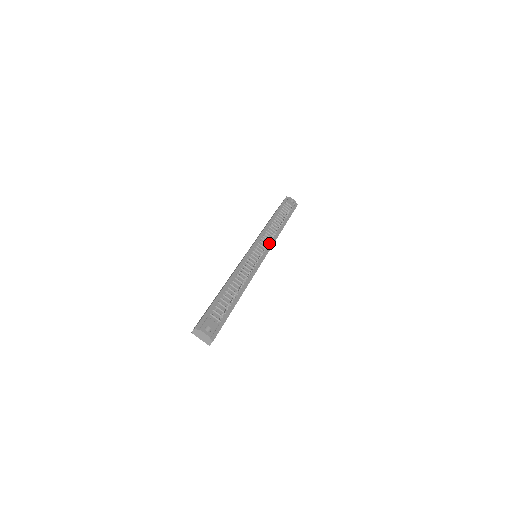
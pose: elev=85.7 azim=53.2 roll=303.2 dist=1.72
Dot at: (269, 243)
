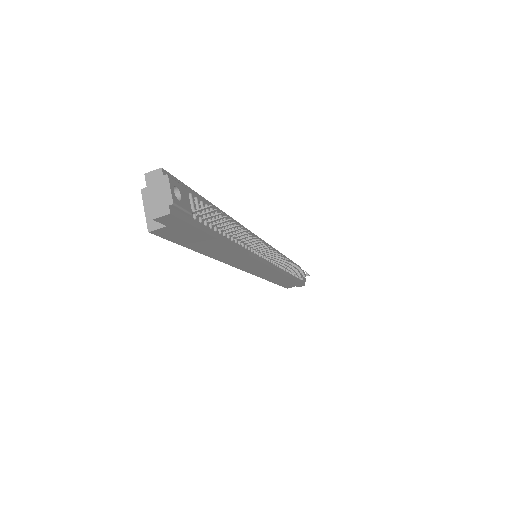
Dot at: (276, 264)
